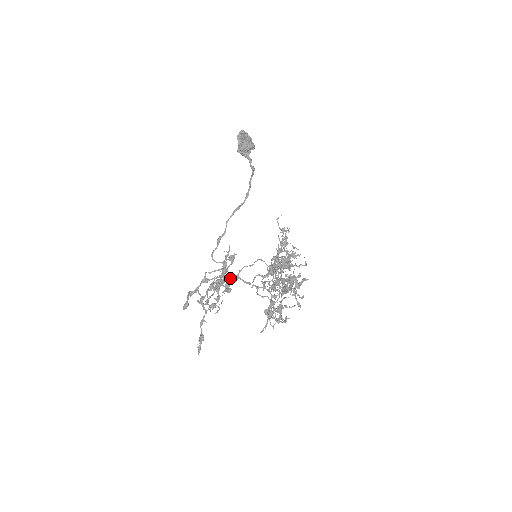
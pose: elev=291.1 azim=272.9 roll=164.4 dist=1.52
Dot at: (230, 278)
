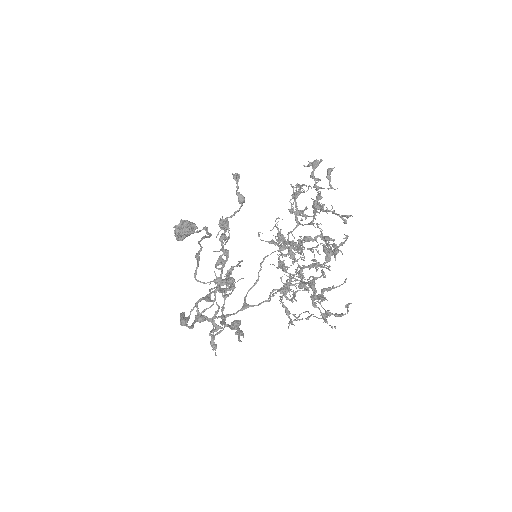
Dot at: (236, 312)
